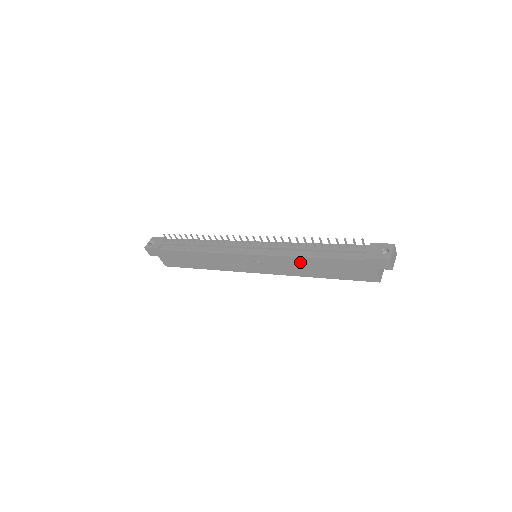
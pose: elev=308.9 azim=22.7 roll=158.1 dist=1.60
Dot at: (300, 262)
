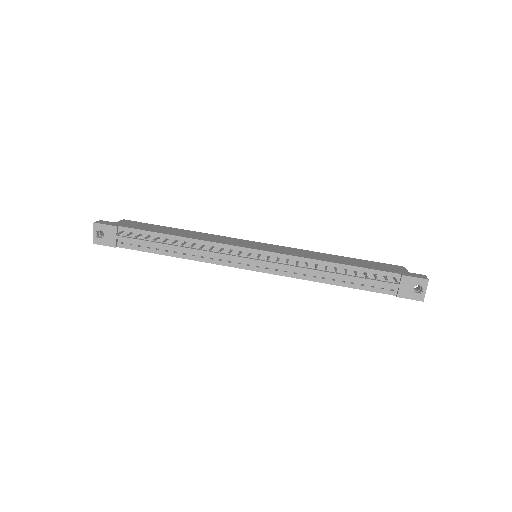
Dot at: occluded
